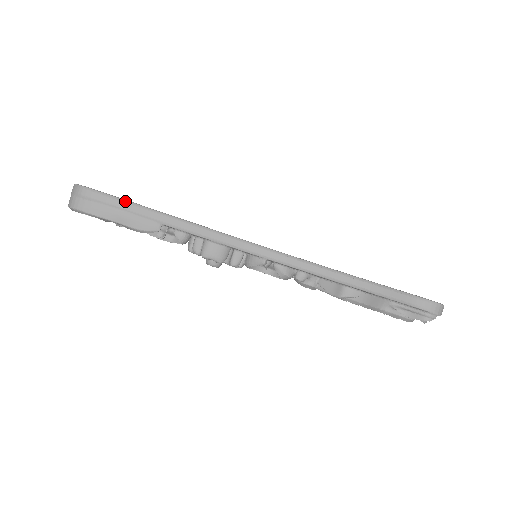
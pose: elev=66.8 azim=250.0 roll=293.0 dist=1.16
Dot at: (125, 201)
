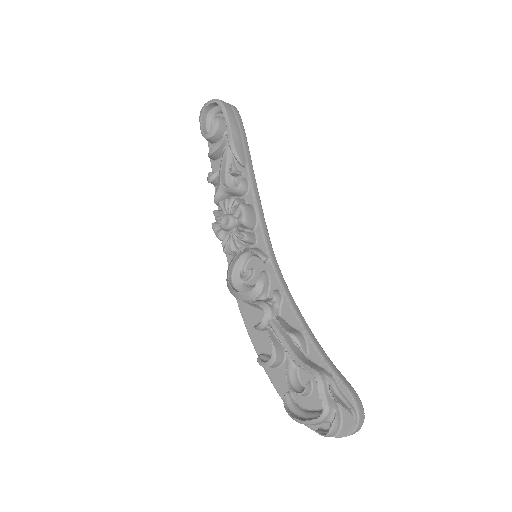
Dot at: (246, 137)
